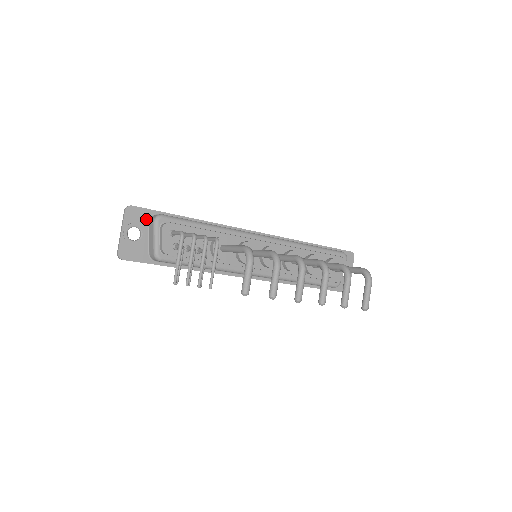
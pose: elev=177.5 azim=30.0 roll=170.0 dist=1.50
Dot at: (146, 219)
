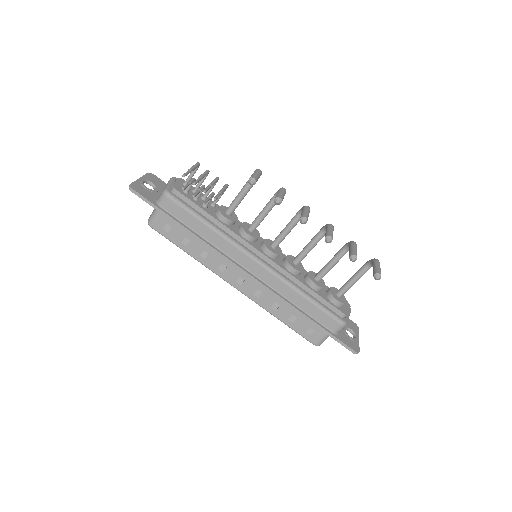
Dot at: (162, 186)
